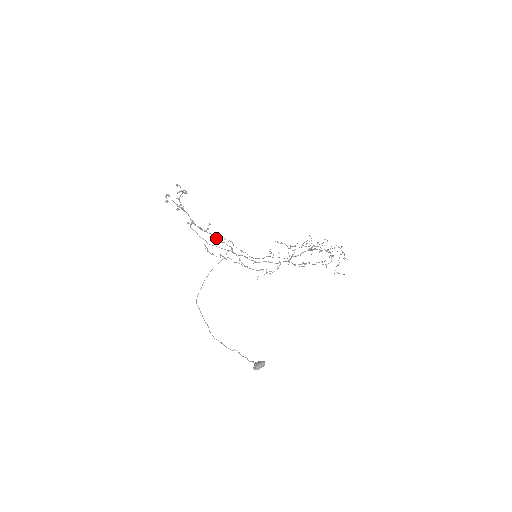
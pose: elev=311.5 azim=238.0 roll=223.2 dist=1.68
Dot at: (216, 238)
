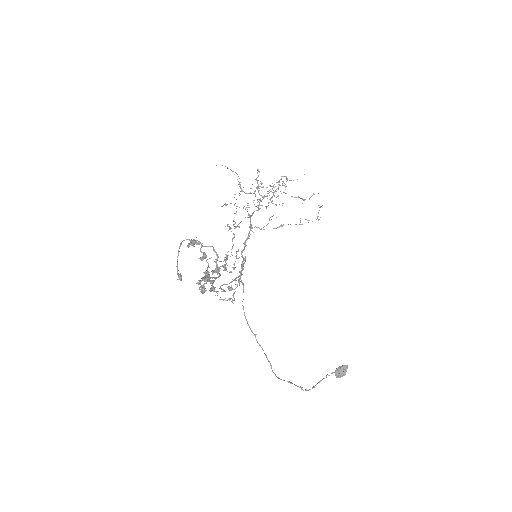
Dot at: occluded
